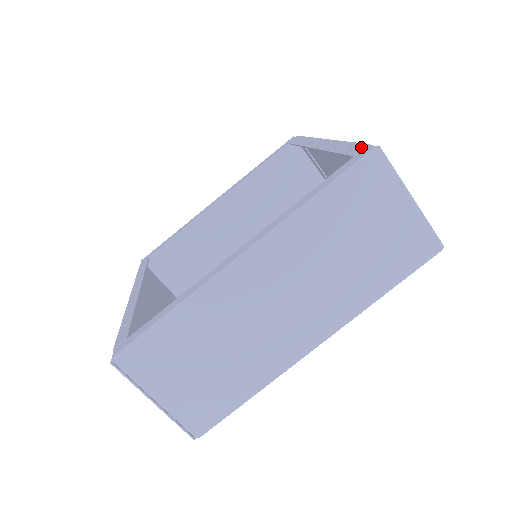
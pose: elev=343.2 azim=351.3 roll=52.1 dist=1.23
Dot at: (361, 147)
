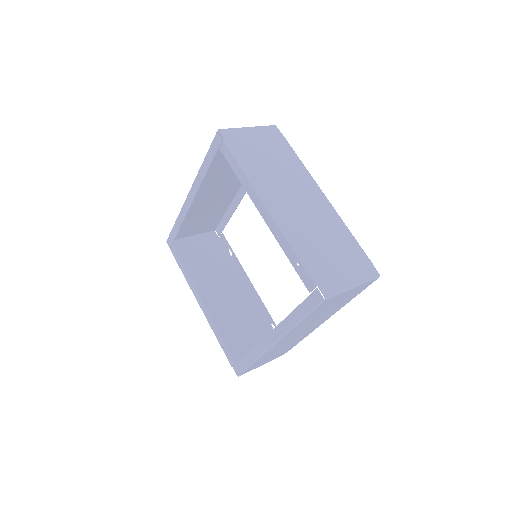
Dot at: (311, 285)
